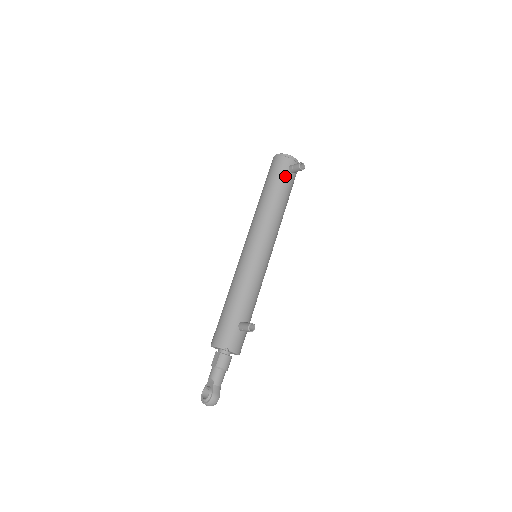
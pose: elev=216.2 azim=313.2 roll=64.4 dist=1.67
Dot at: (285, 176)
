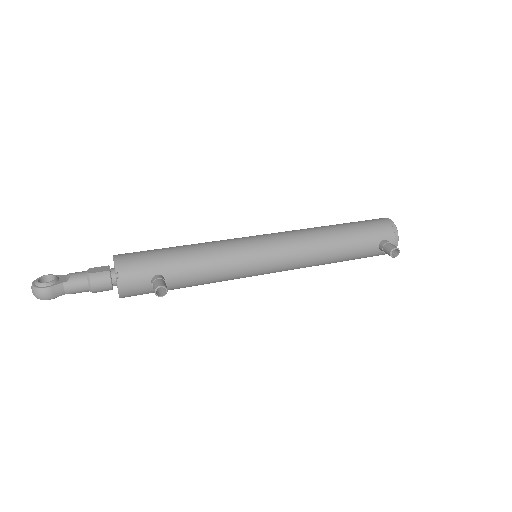
Dot at: (371, 240)
